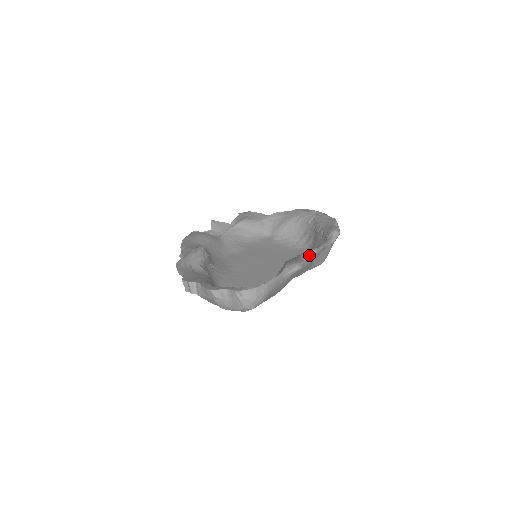
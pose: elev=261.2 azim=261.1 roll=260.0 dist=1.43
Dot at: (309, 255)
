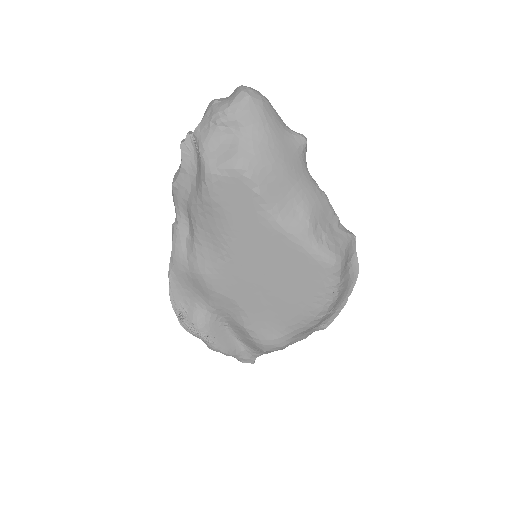
Dot at: (316, 184)
